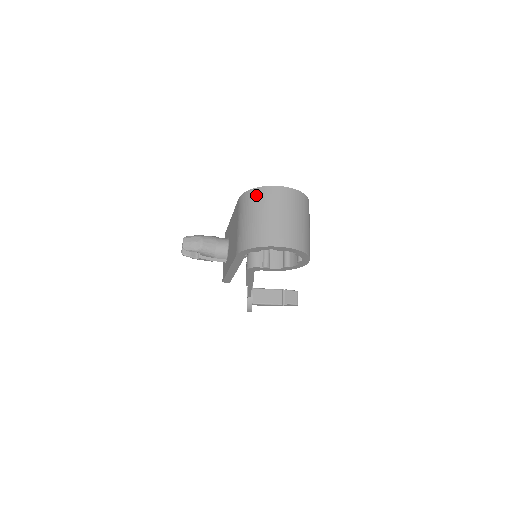
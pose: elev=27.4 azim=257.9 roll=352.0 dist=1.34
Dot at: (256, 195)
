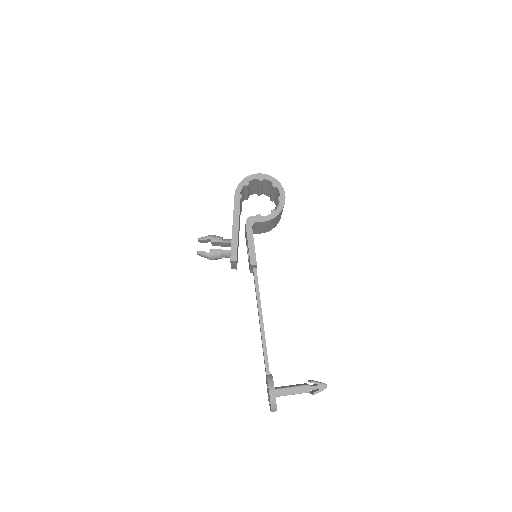
Dot at: occluded
